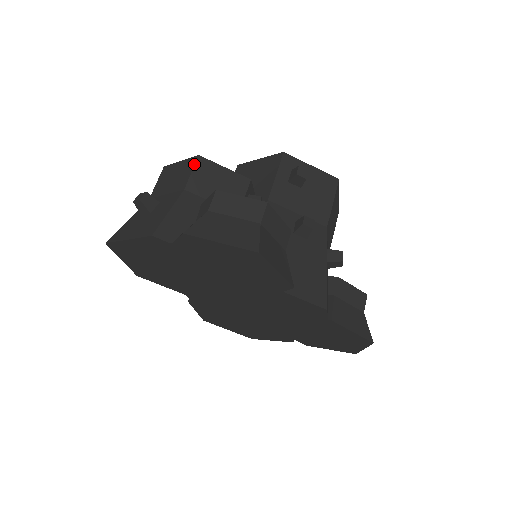
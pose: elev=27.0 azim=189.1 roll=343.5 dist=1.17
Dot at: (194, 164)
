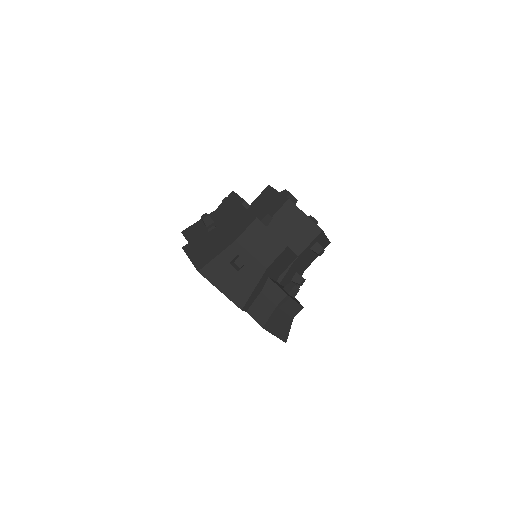
Dot at: (282, 252)
